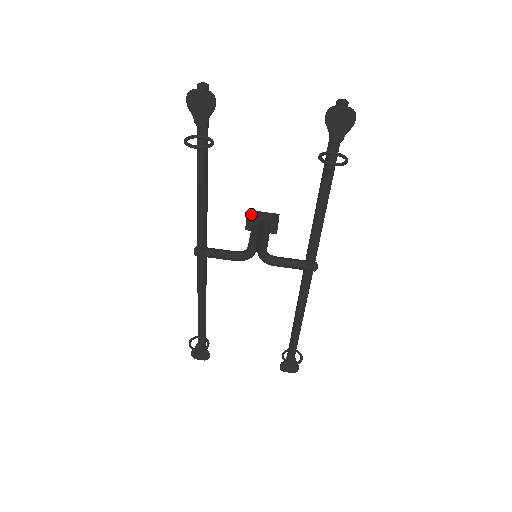
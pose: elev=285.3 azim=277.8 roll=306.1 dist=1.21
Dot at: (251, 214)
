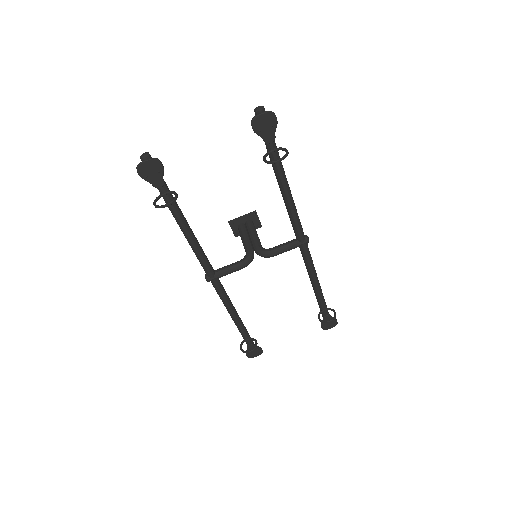
Dot at: (233, 223)
